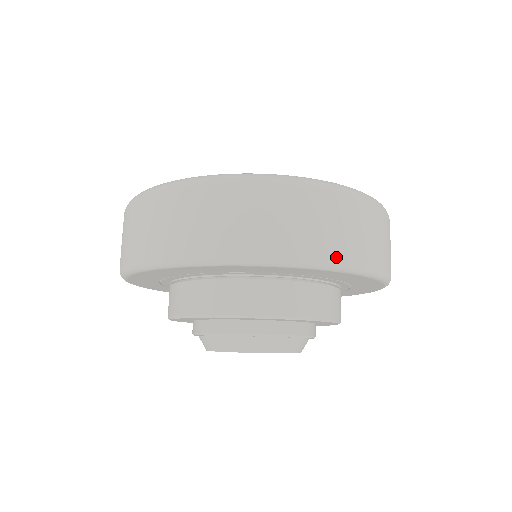
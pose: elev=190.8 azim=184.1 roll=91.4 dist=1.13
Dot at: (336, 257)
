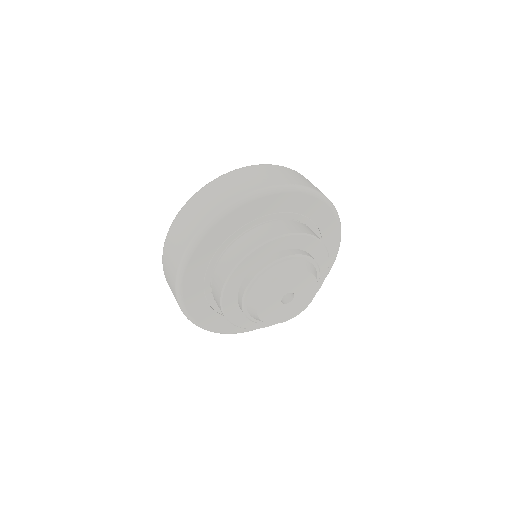
Dot at: (278, 184)
